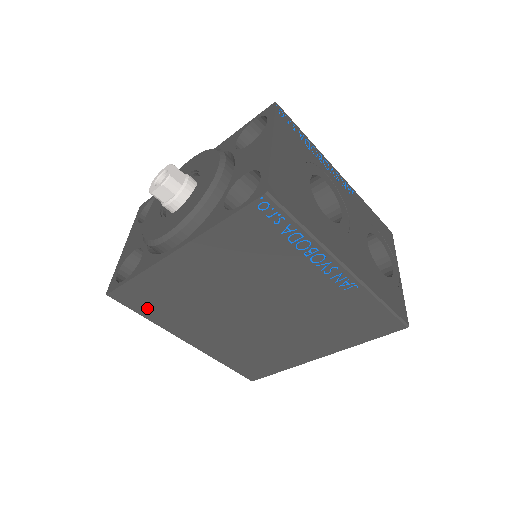
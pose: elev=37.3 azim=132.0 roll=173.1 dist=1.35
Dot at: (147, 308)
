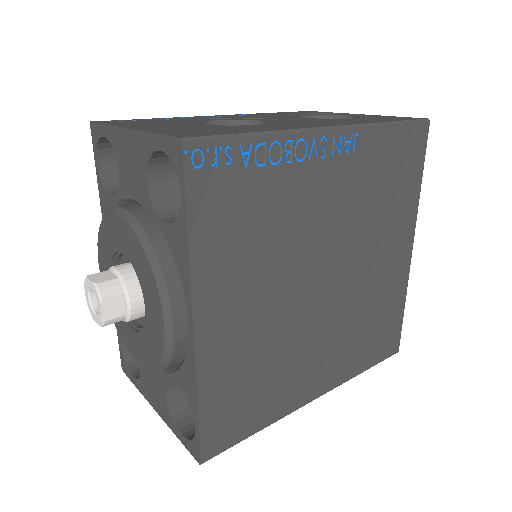
Dot at: (247, 420)
